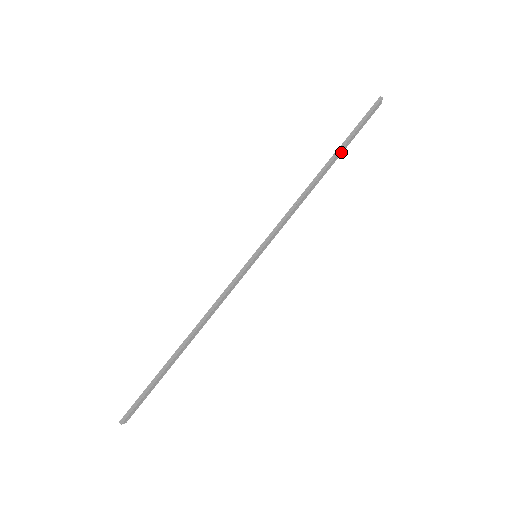
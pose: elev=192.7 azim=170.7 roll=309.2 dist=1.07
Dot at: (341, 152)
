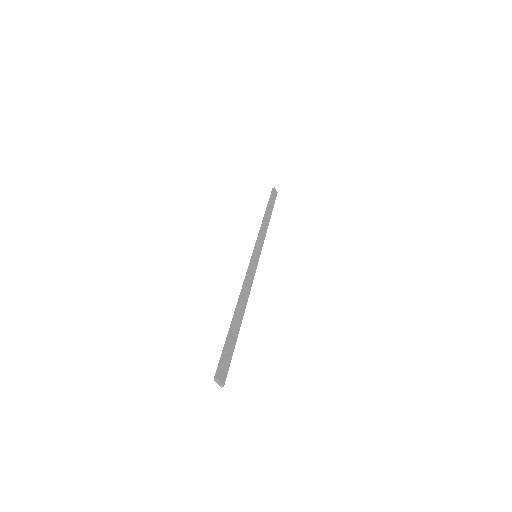
Dot at: (271, 209)
